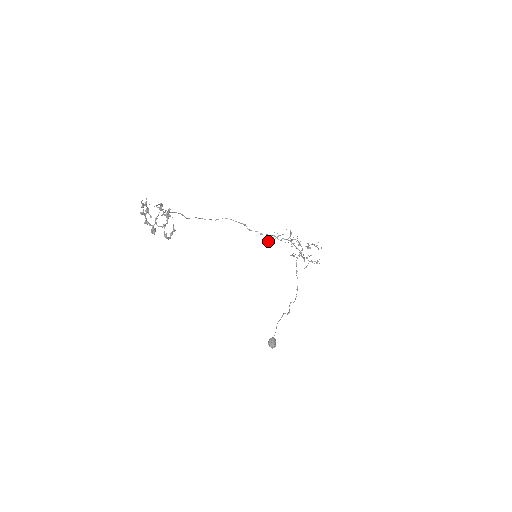
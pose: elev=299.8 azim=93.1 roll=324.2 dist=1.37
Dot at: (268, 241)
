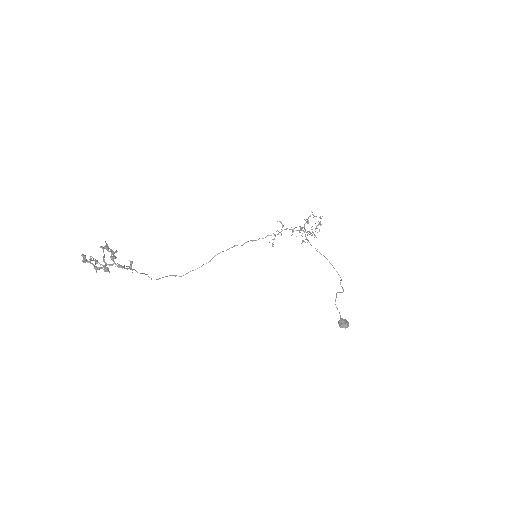
Dot at: occluded
